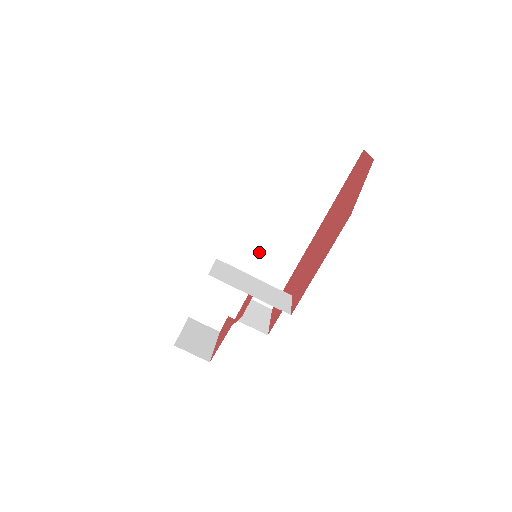
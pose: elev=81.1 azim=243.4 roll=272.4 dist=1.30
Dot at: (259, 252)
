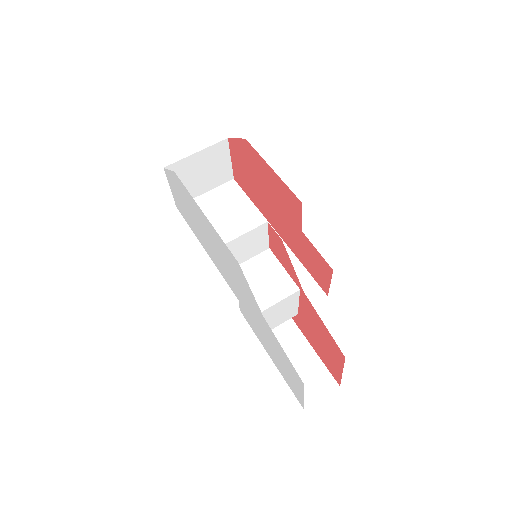
Dot at: occluded
